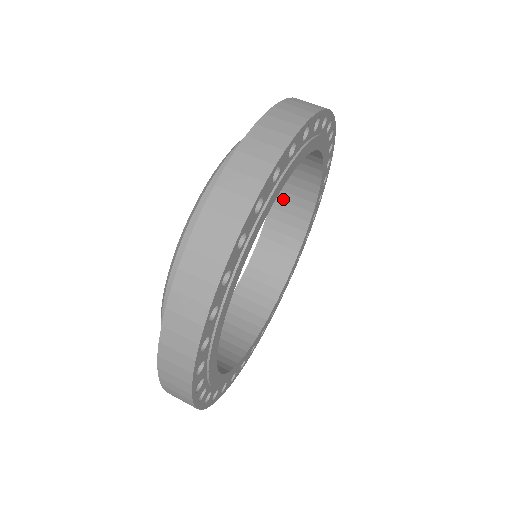
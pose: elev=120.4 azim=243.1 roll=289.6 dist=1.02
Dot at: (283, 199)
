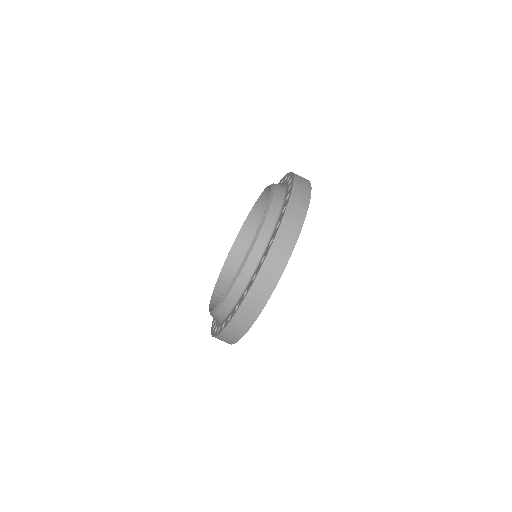
Dot at: occluded
